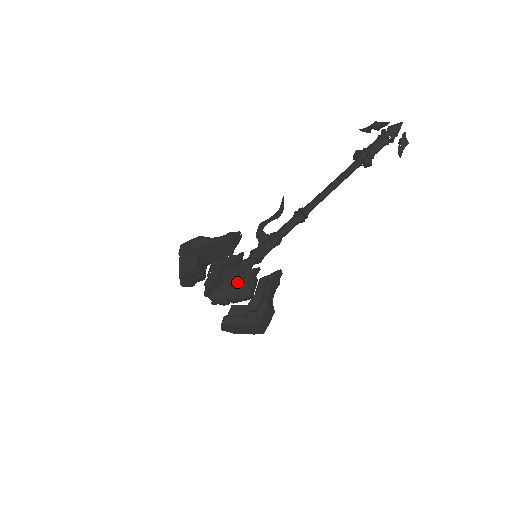
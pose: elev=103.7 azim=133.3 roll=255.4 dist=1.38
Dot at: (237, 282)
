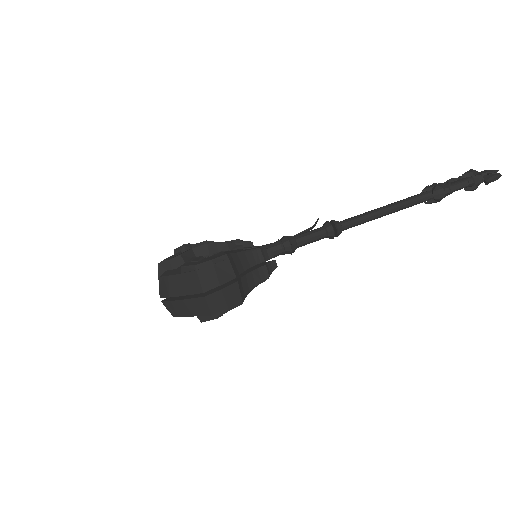
Dot at: occluded
